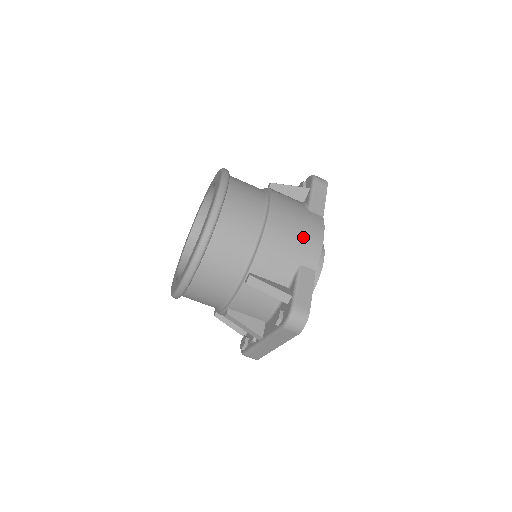
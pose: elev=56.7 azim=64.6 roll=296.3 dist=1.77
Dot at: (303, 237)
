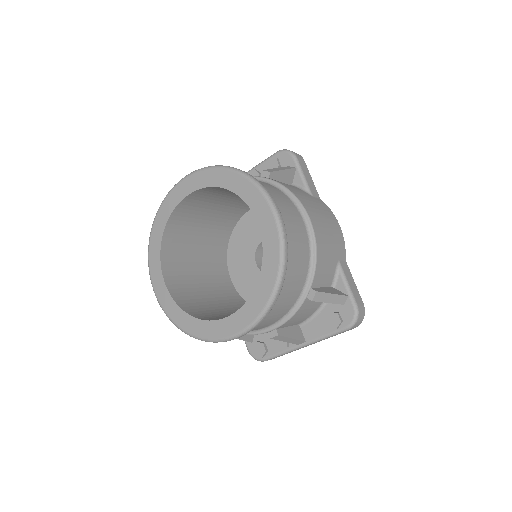
Dot at: (332, 231)
